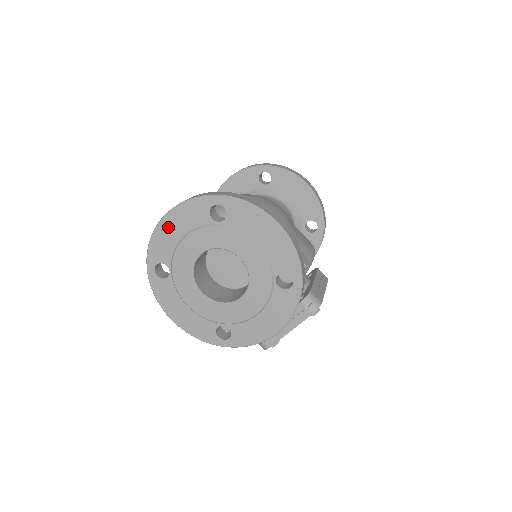
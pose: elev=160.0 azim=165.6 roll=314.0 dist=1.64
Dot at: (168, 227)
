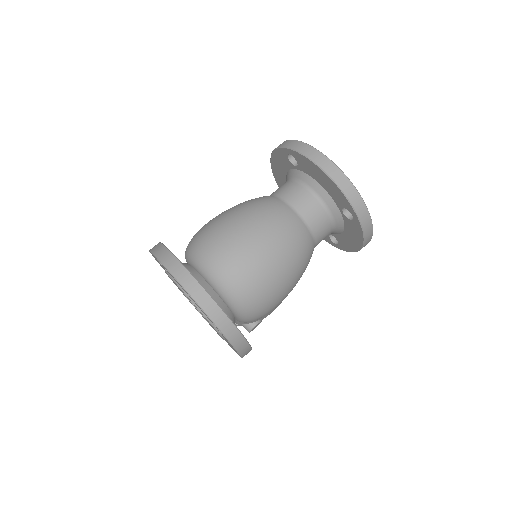
Dot at: (184, 290)
